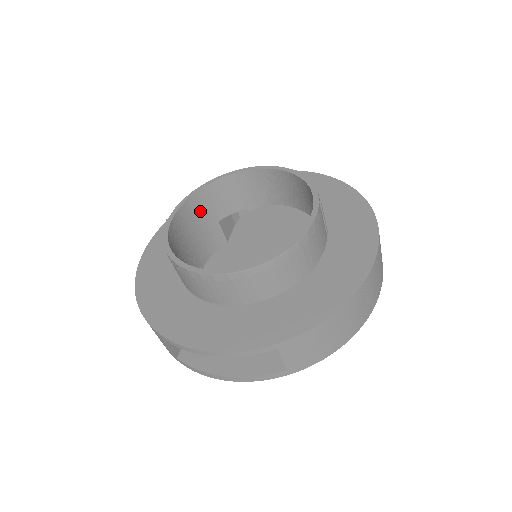
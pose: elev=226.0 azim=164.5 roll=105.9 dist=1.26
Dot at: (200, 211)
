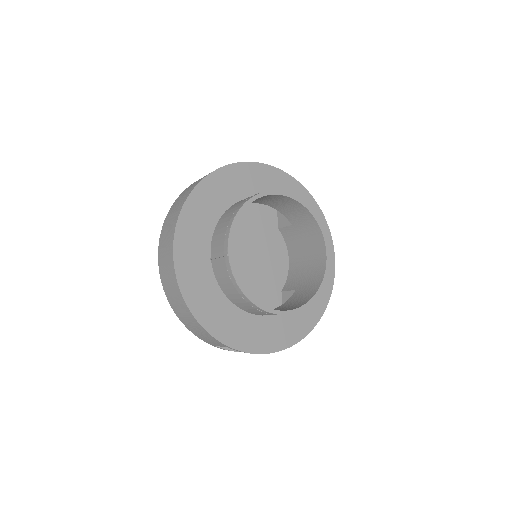
Dot at: occluded
